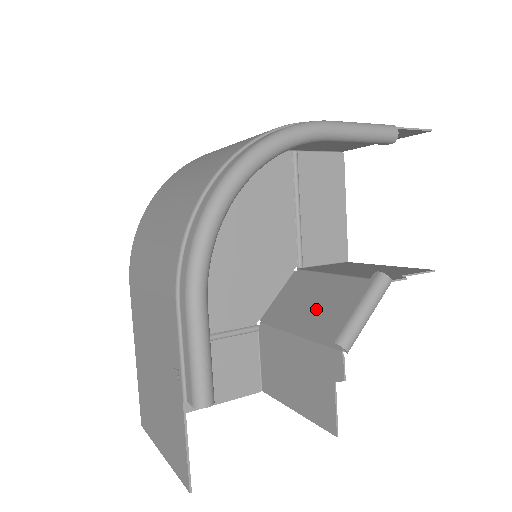
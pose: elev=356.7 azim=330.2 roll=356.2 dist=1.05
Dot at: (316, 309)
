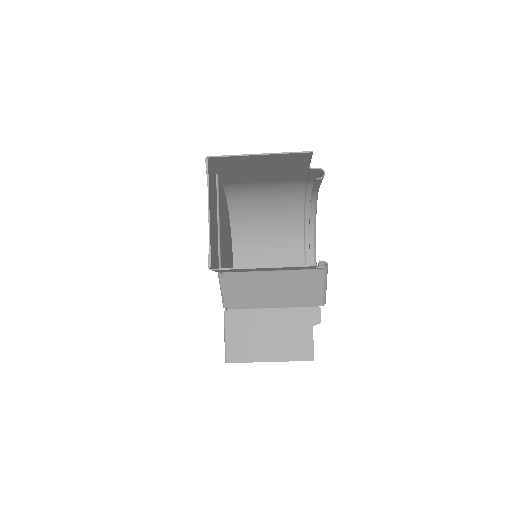
Dot at: (276, 286)
